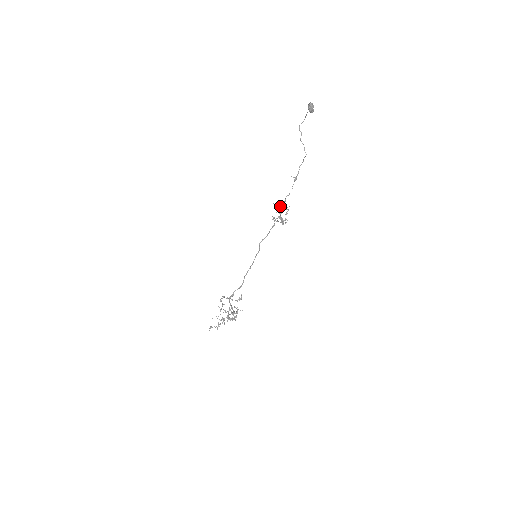
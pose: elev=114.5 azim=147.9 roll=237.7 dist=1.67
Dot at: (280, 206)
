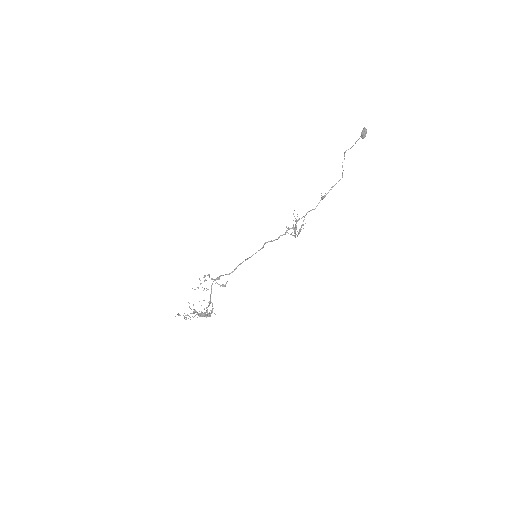
Dot at: (298, 219)
